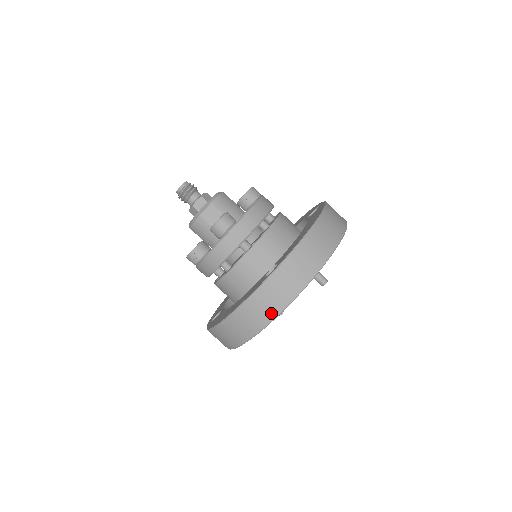
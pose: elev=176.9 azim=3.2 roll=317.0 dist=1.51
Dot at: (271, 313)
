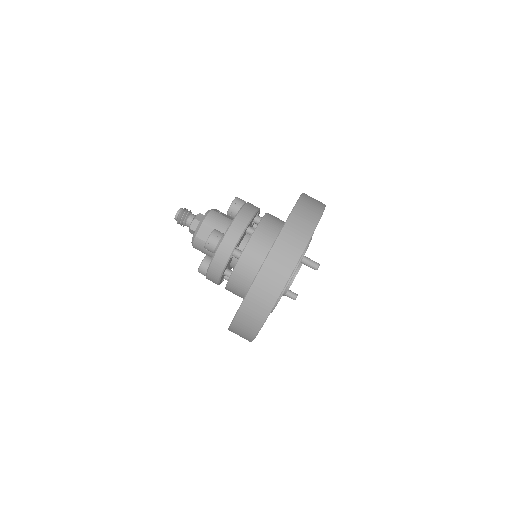
Dot at: (265, 310)
